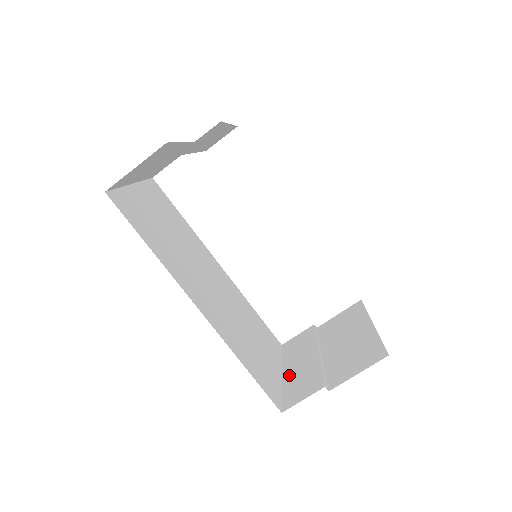
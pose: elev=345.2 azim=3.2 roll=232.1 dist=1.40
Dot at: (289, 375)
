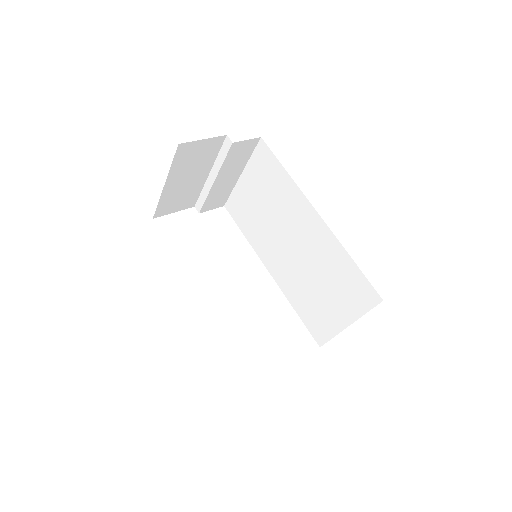
Dot at: occluded
